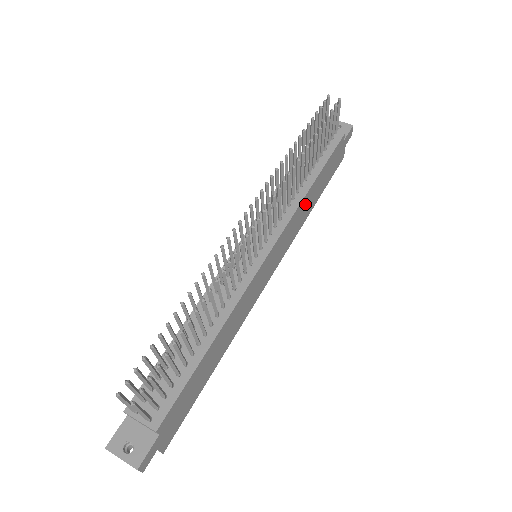
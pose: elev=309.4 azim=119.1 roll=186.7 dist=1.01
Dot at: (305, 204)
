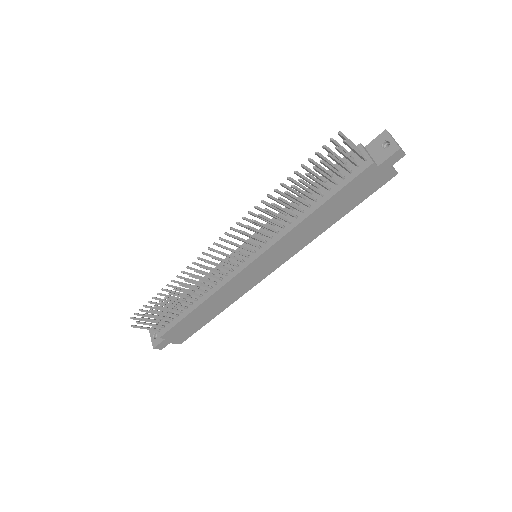
Dot at: (307, 226)
